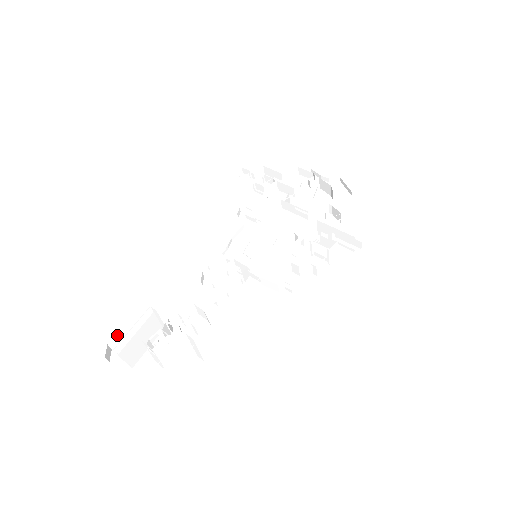
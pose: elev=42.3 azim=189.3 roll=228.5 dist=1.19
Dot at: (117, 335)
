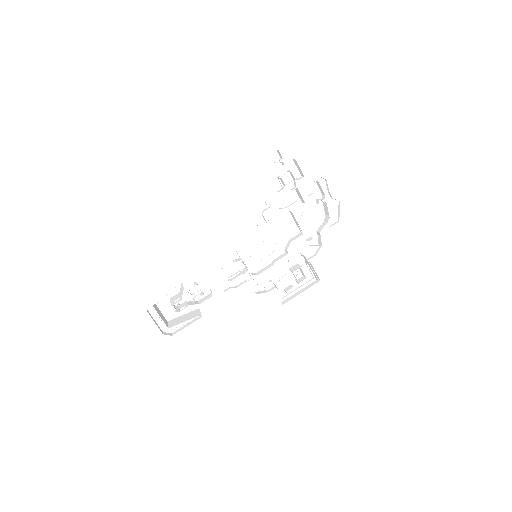
Dot at: occluded
